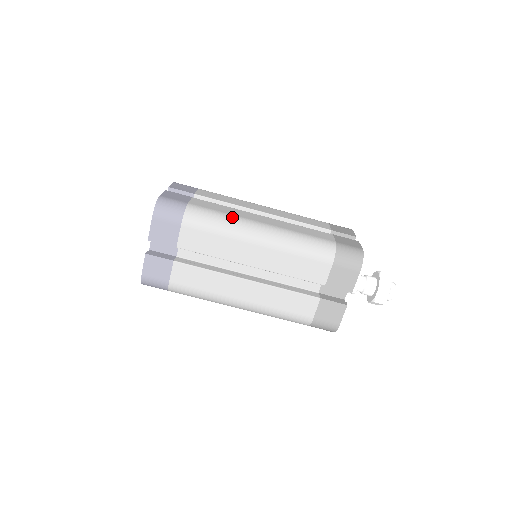
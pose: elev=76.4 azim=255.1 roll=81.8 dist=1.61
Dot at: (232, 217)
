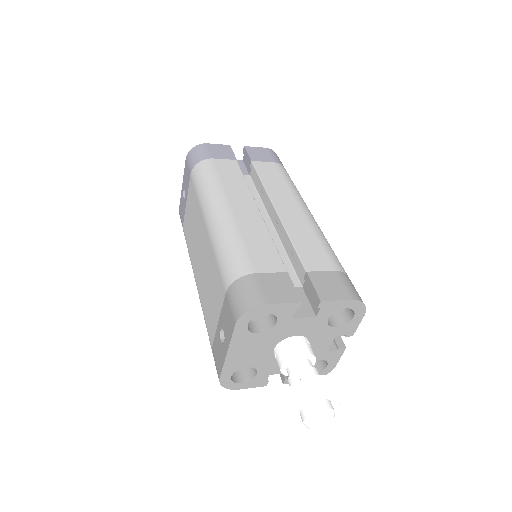
Dot at: occluded
